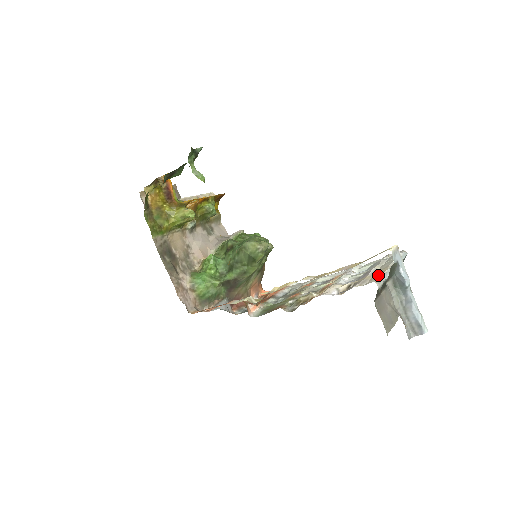
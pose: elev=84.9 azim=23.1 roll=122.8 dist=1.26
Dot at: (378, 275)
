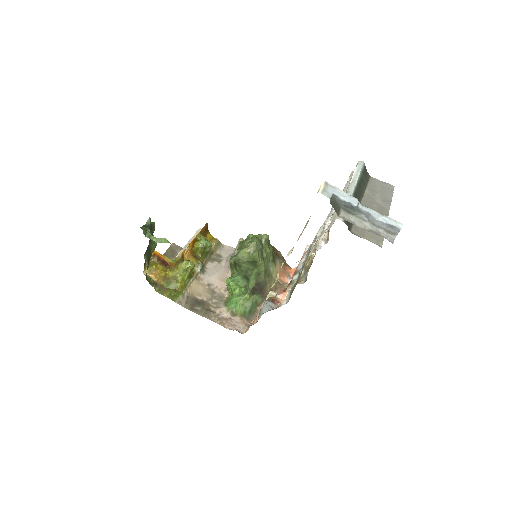
Dot at: occluded
